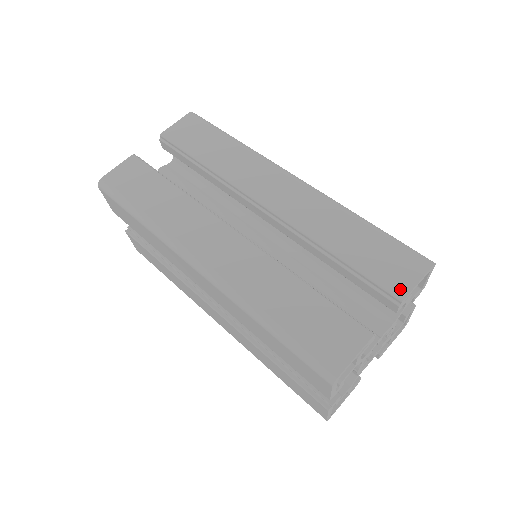
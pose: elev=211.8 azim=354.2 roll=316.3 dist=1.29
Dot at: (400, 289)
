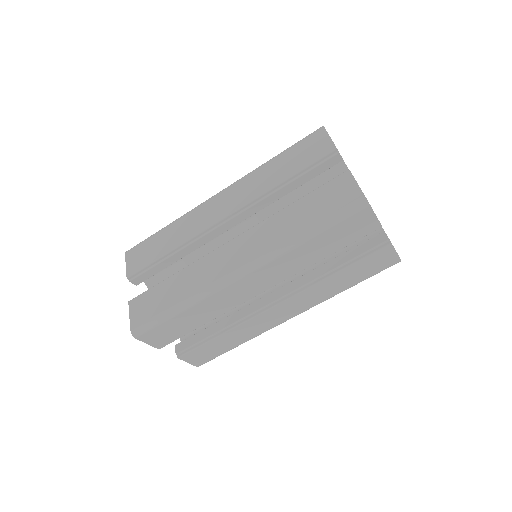
Dot at: (328, 148)
